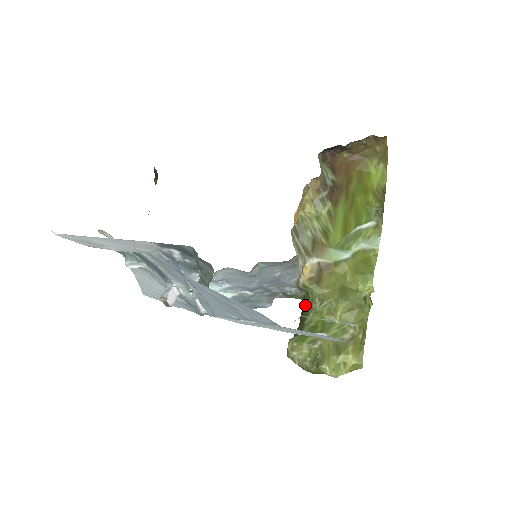
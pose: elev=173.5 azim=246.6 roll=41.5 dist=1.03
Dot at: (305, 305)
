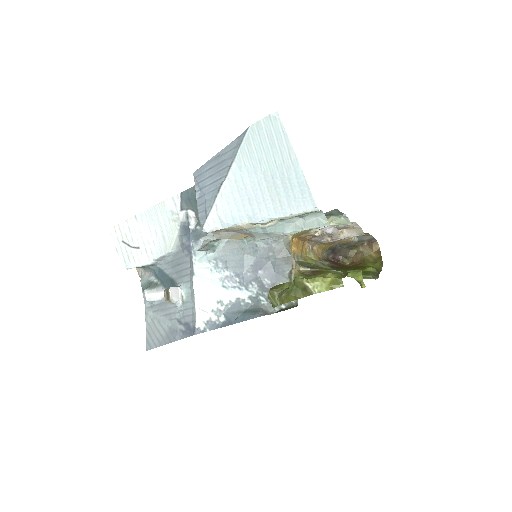
Dot at: occluded
